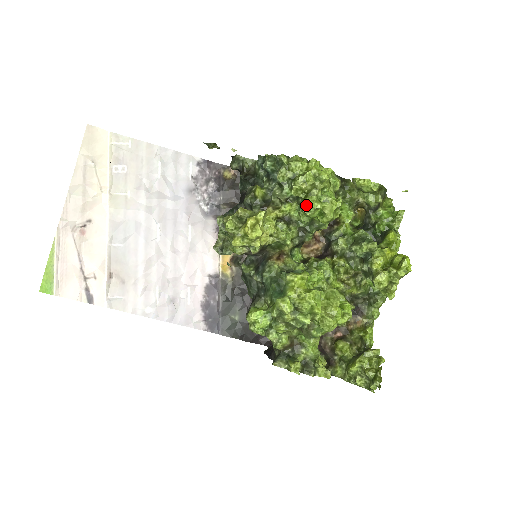
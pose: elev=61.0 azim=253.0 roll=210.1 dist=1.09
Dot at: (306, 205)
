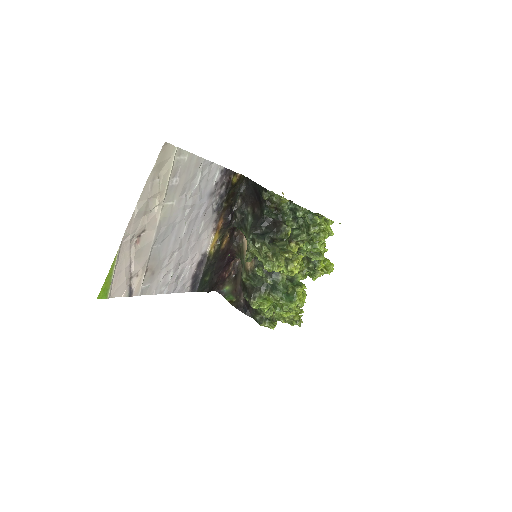
Dot at: (317, 248)
